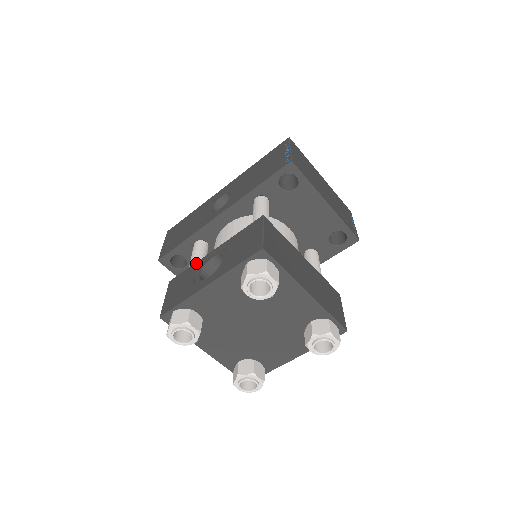
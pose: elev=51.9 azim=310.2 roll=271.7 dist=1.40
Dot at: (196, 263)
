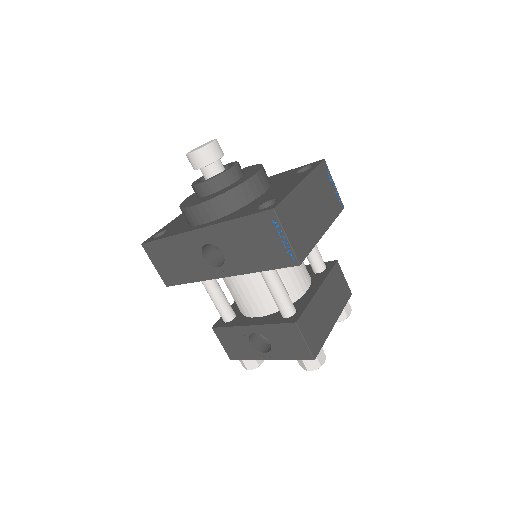
Dot at: (236, 328)
